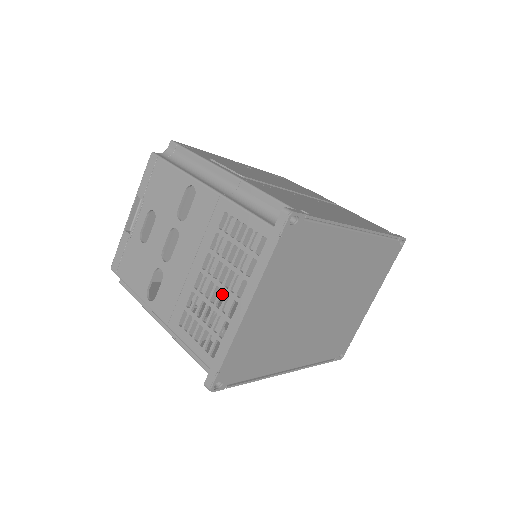
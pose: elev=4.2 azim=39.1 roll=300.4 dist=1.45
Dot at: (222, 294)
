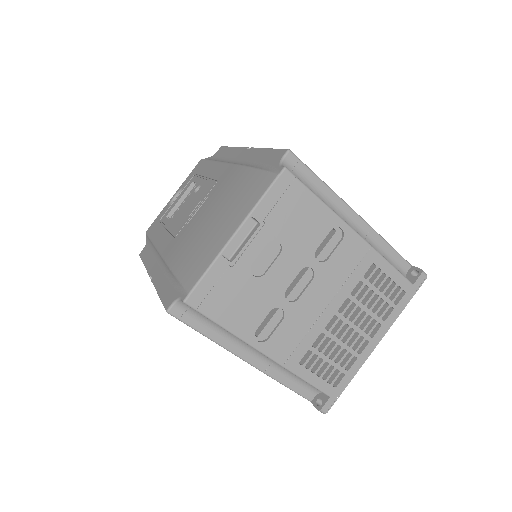
Dot at: occluded
